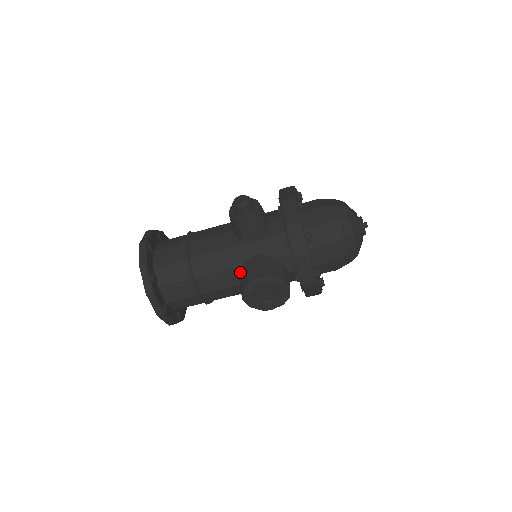
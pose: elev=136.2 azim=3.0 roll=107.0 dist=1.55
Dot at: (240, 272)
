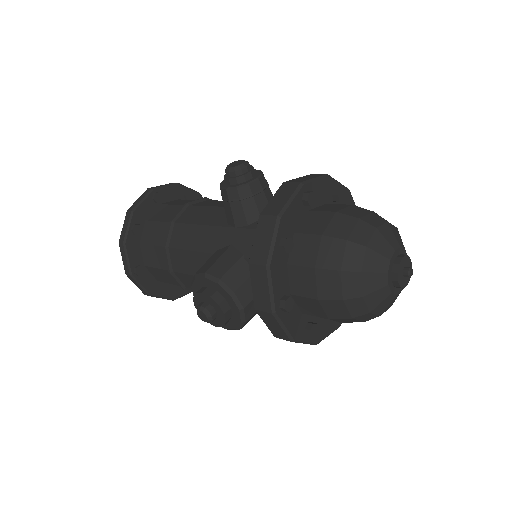
Dot at: occluded
